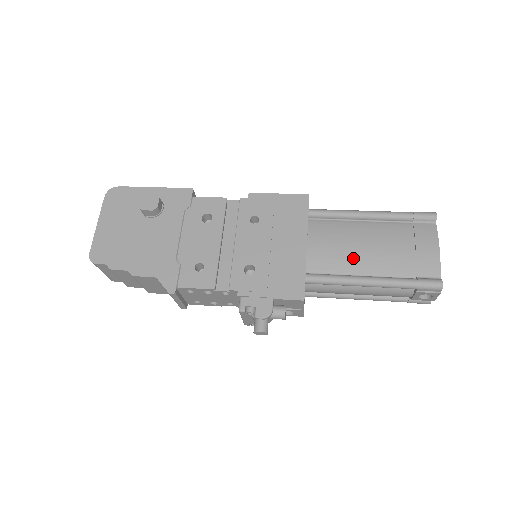
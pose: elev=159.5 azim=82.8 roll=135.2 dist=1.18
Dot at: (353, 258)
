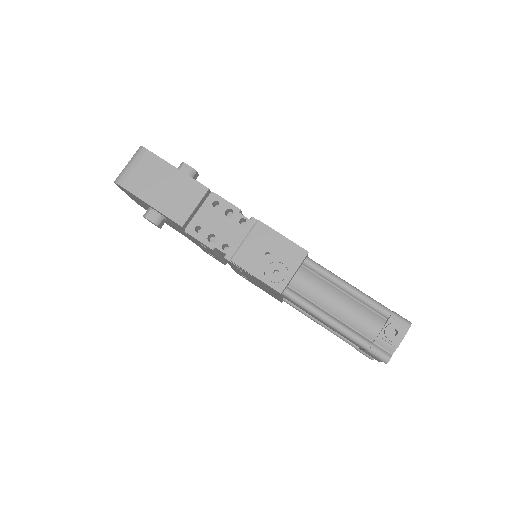
Dot at: occluded
